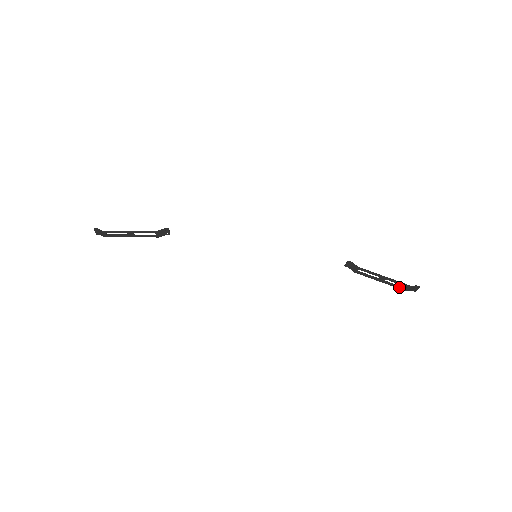
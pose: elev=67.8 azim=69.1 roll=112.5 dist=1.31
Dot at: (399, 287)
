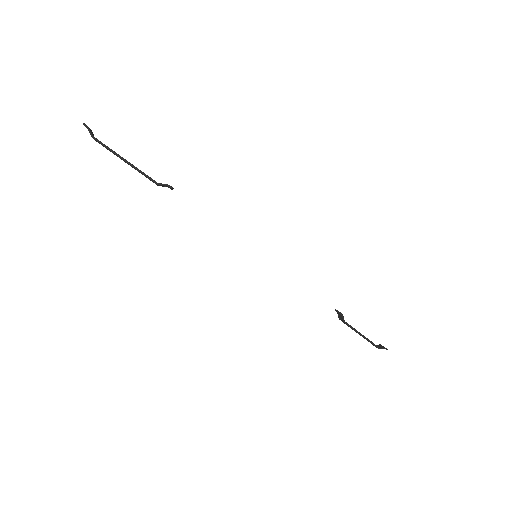
Dot at: occluded
